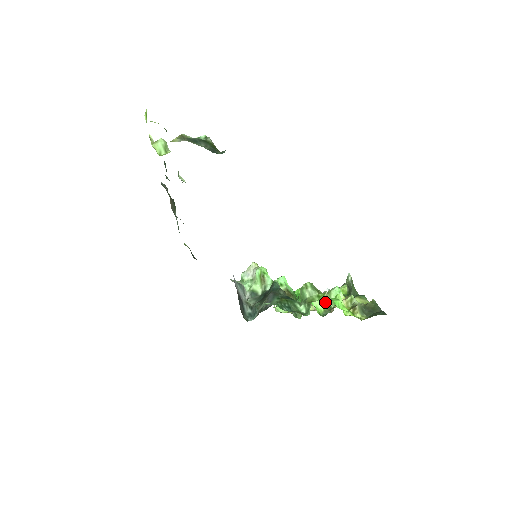
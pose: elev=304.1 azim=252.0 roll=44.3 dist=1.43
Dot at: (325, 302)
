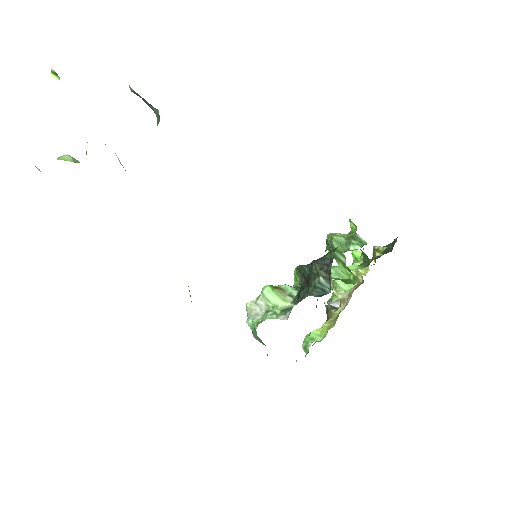
Dot at: (343, 295)
